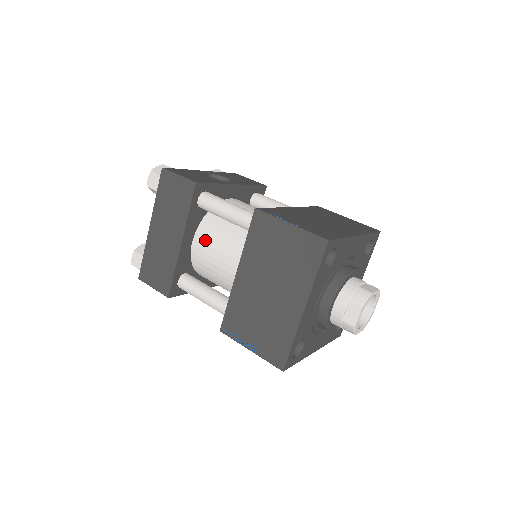
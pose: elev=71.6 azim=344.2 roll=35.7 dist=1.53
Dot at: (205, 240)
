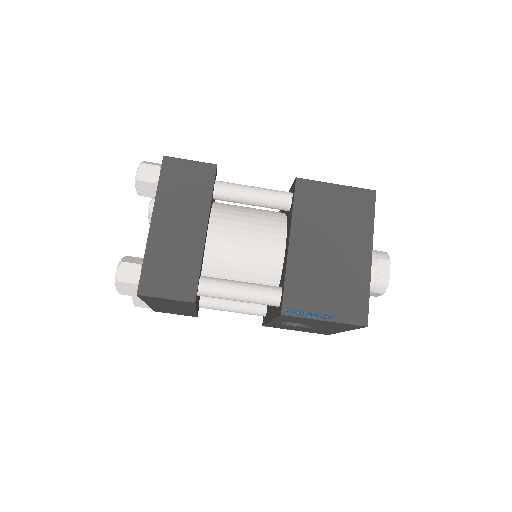
Dot at: (224, 230)
